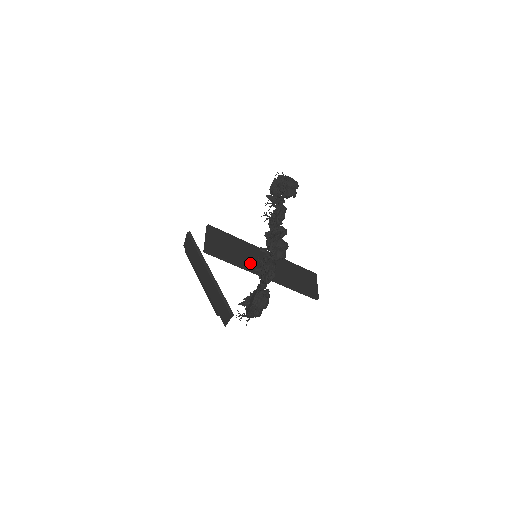
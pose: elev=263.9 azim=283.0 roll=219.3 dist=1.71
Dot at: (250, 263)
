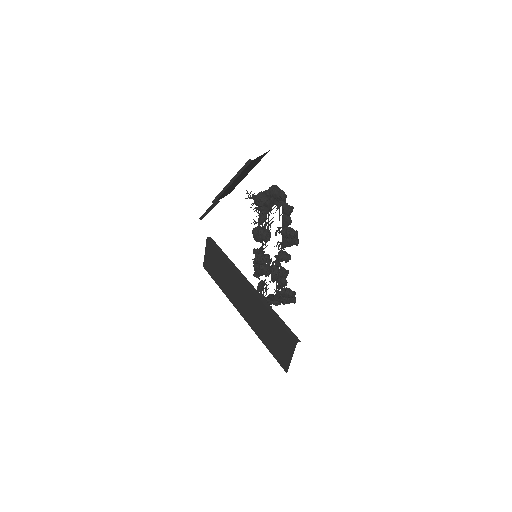
Dot at: occluded
